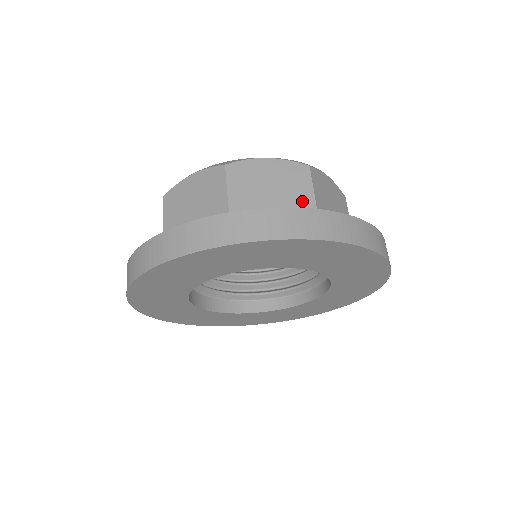
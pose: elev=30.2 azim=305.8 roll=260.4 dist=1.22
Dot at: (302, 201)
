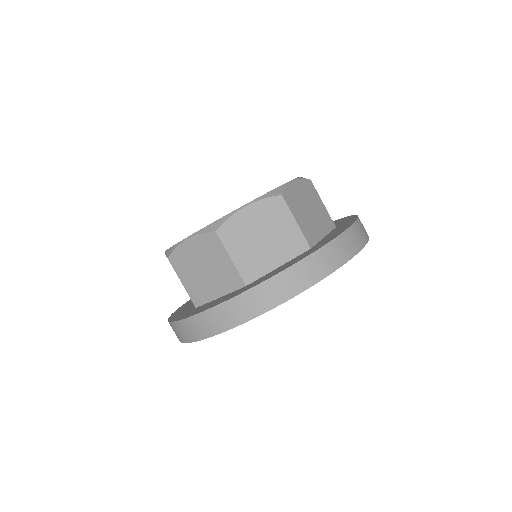
Dot at: (289, 232)
